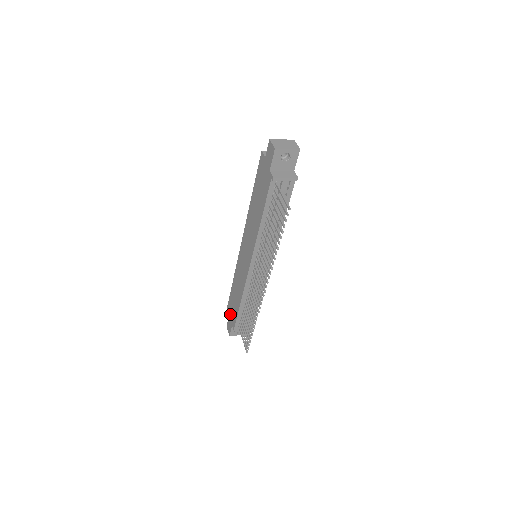
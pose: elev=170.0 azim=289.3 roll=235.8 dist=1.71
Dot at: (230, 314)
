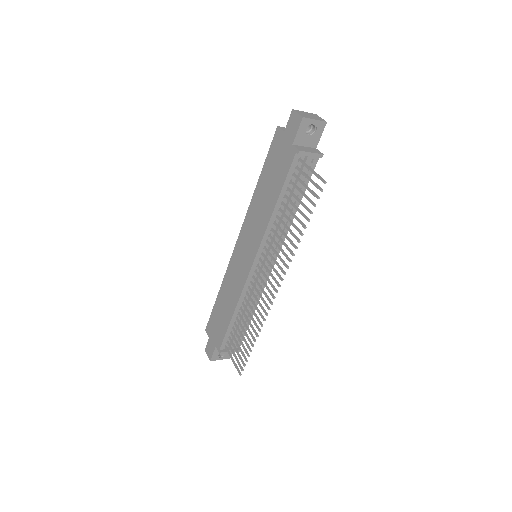
Dot at: (212, 333)
